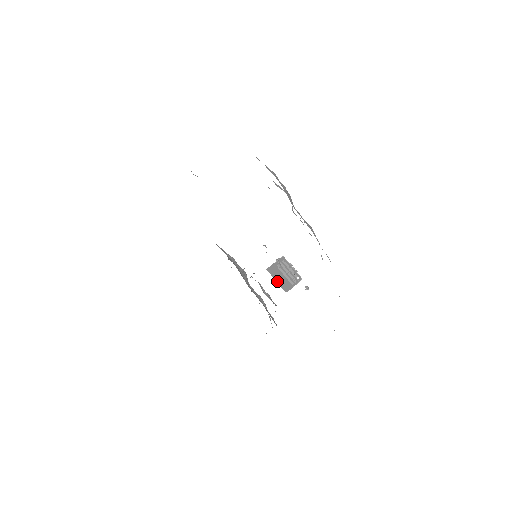
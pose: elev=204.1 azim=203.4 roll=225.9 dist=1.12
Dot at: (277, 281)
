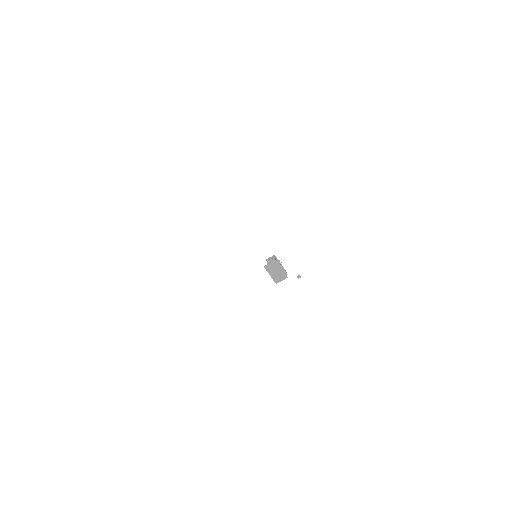
Dot at: (271, 275)
